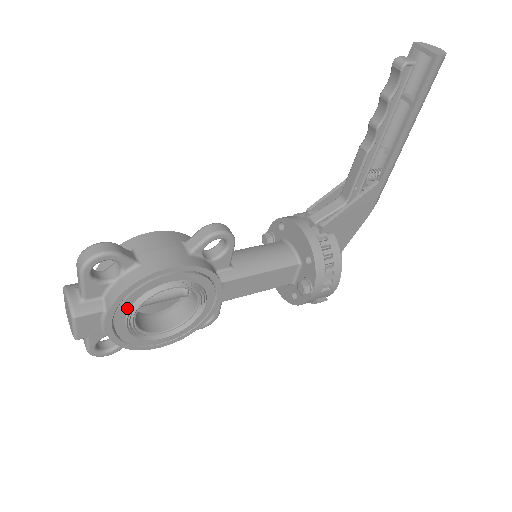
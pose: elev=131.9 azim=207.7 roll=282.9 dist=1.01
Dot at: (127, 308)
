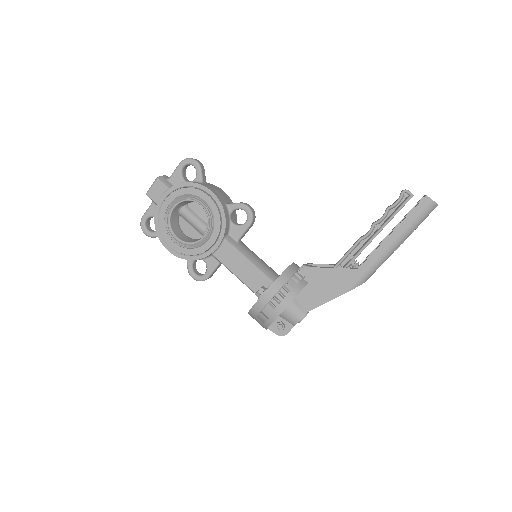
Dot at: (177, 195)
